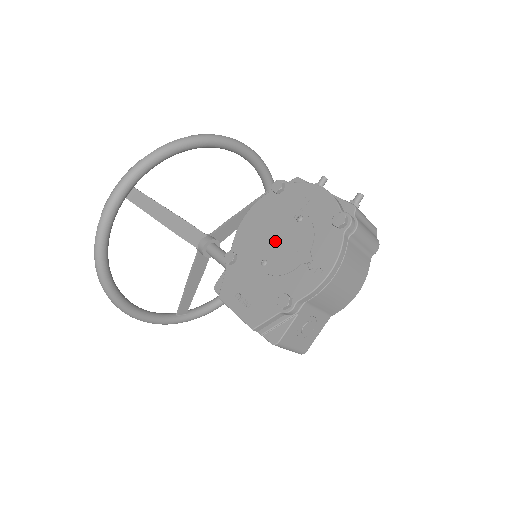
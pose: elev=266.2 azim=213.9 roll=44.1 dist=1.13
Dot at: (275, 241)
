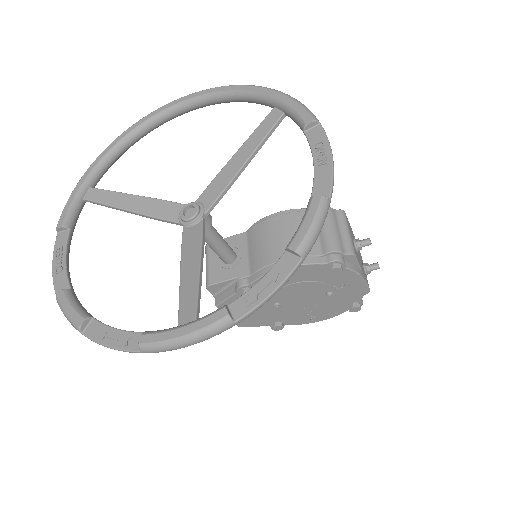
Dot at: (297, 297)
